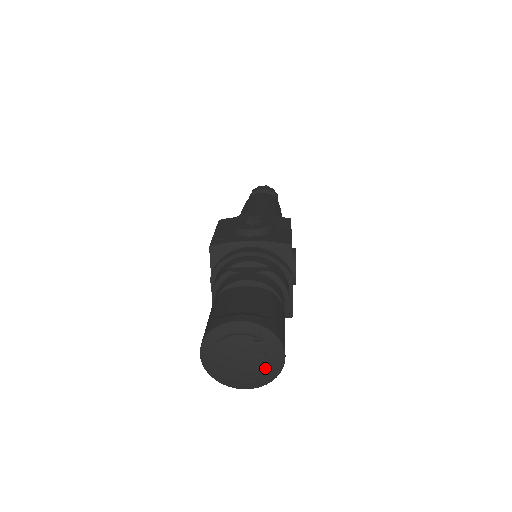
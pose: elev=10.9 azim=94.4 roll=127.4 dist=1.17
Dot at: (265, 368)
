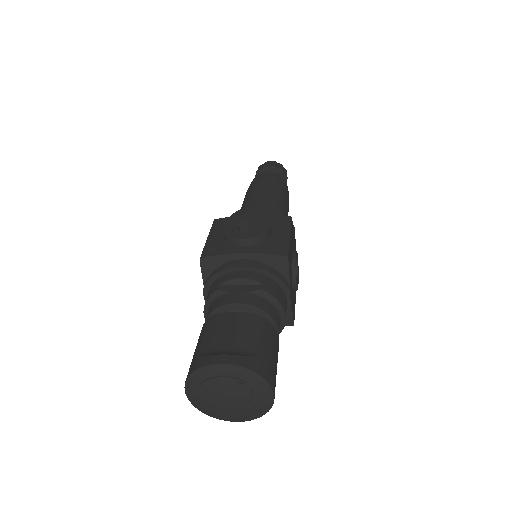
Dot at: (253, 407)
